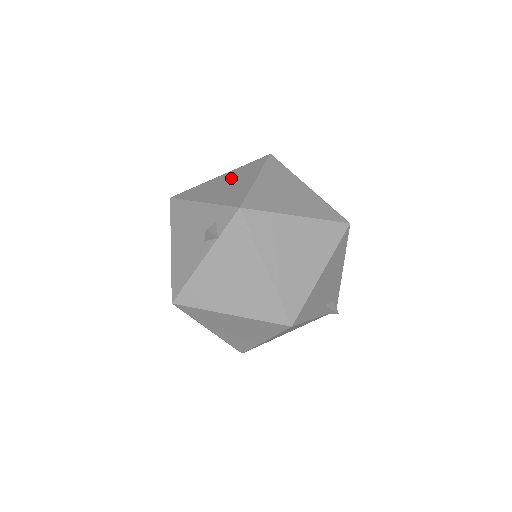
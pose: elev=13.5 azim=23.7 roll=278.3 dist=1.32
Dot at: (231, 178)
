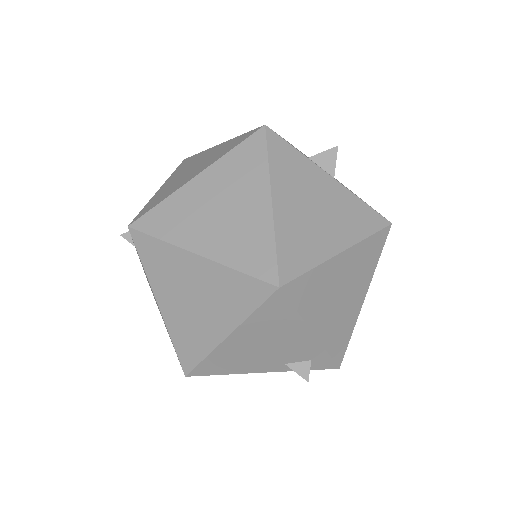
Dot at: (206, 158)
